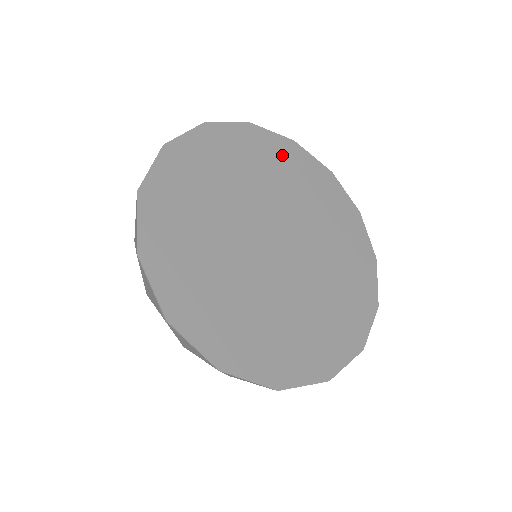
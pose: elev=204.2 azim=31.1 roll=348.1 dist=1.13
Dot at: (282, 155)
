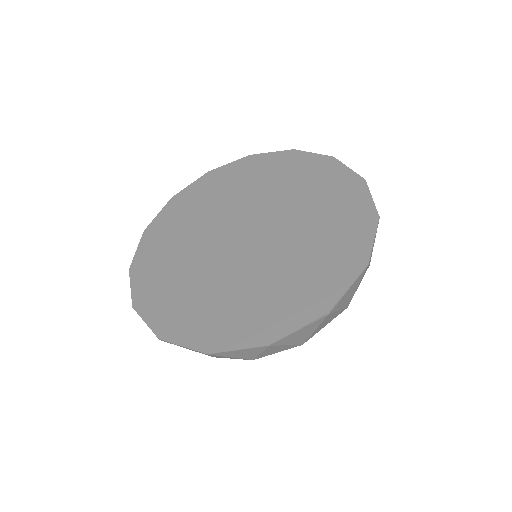
Dot at: (240, 172)
